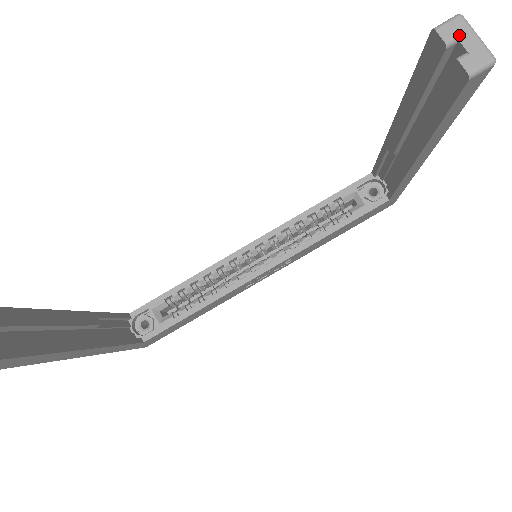
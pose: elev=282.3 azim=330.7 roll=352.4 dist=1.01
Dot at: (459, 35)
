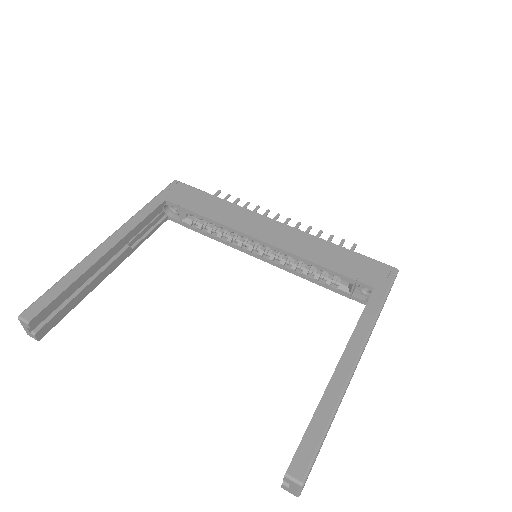
Dot at: (292, 485)
